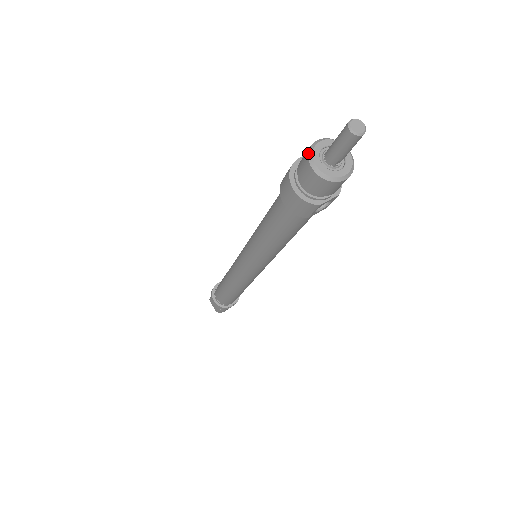
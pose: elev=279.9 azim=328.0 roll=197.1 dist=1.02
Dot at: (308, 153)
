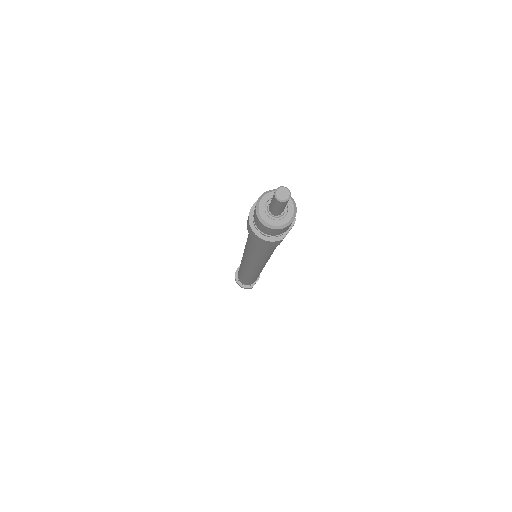
Dot at: (256, 213)
